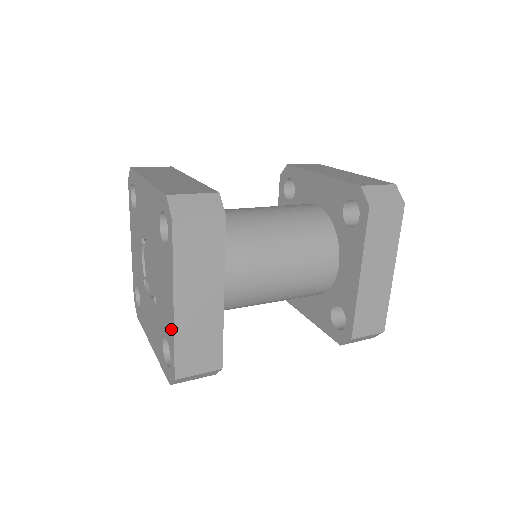
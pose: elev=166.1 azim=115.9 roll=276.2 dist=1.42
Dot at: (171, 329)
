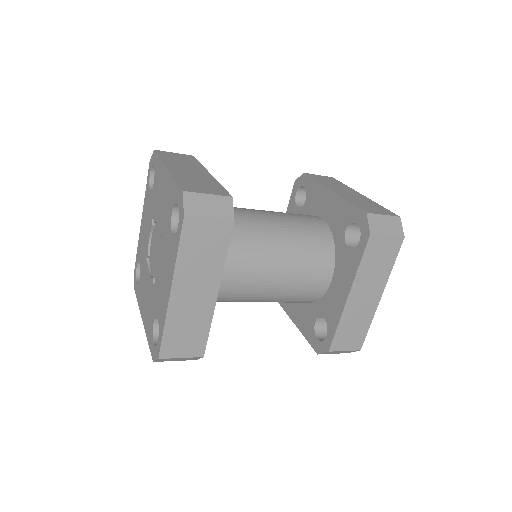
Dot at: (164, 313)
